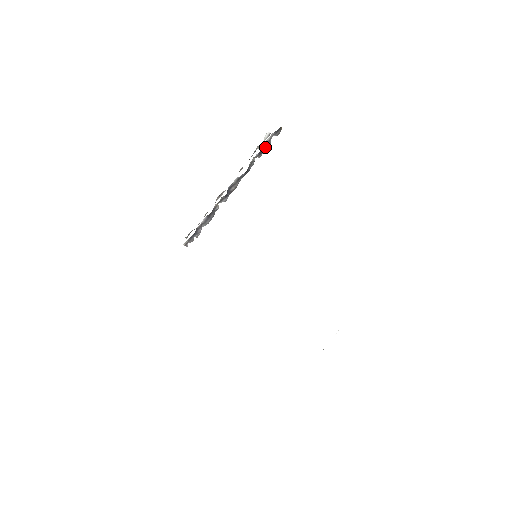
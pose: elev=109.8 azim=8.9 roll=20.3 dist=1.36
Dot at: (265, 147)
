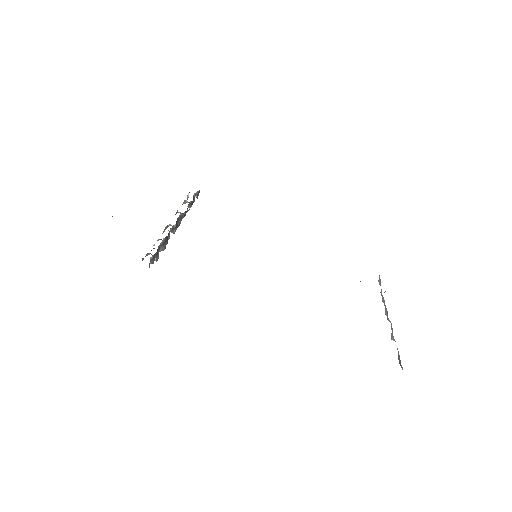
Dot at: (193, 201)
